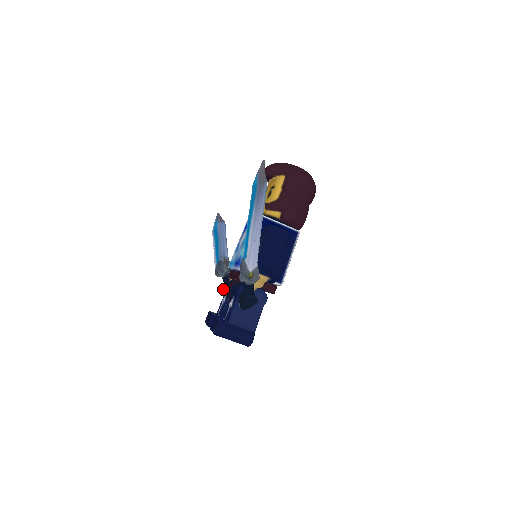
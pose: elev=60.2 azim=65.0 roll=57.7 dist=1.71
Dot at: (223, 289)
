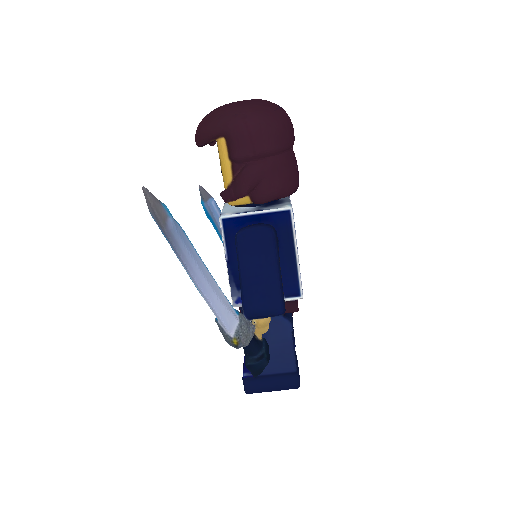
Dot at: occluded
